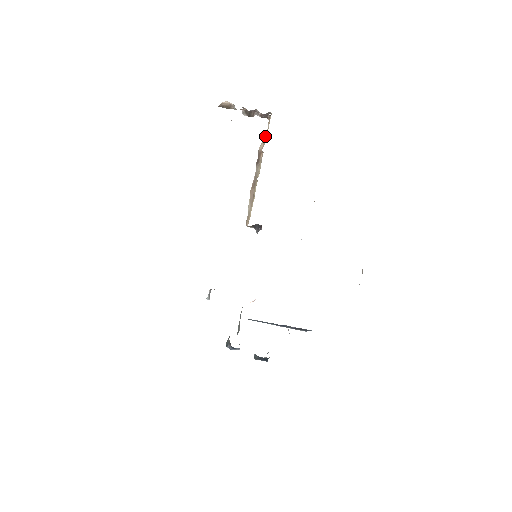
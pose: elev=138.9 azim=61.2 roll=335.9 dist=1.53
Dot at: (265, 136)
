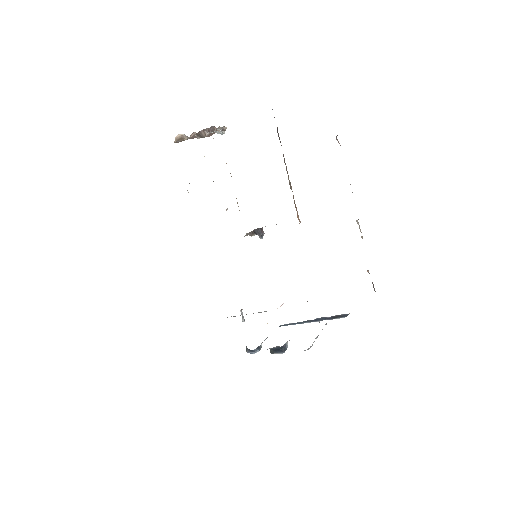
Dot at: occluded
